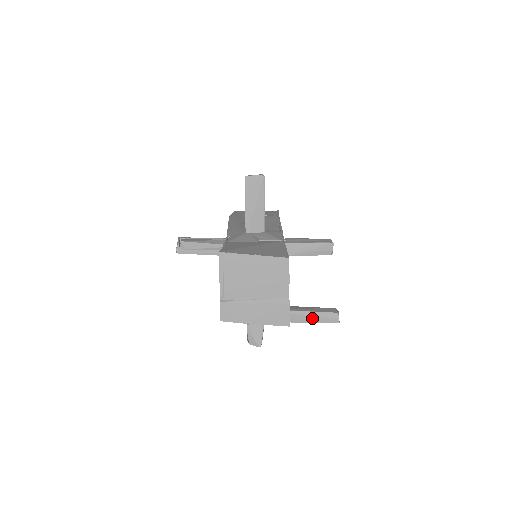
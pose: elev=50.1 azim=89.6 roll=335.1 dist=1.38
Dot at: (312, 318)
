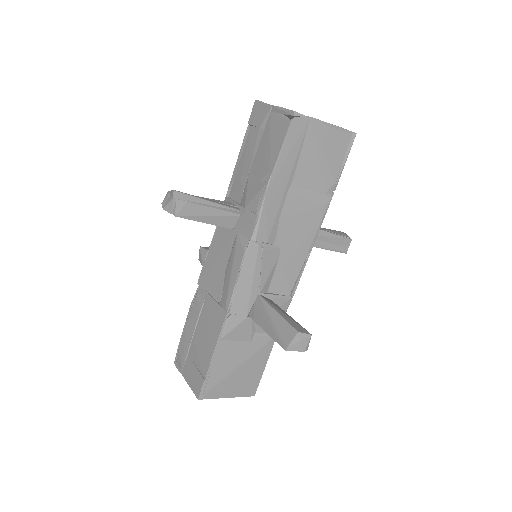
Dot at: occluded
